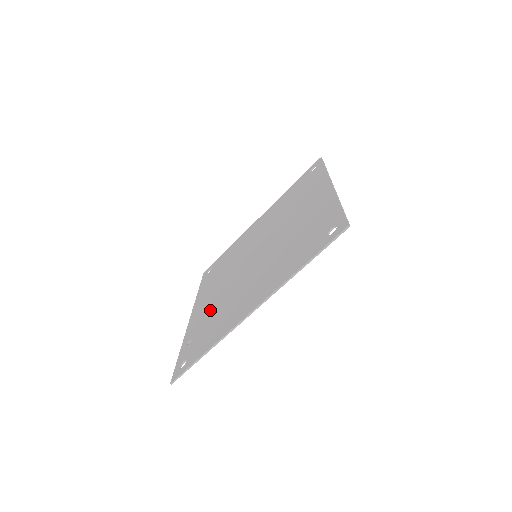
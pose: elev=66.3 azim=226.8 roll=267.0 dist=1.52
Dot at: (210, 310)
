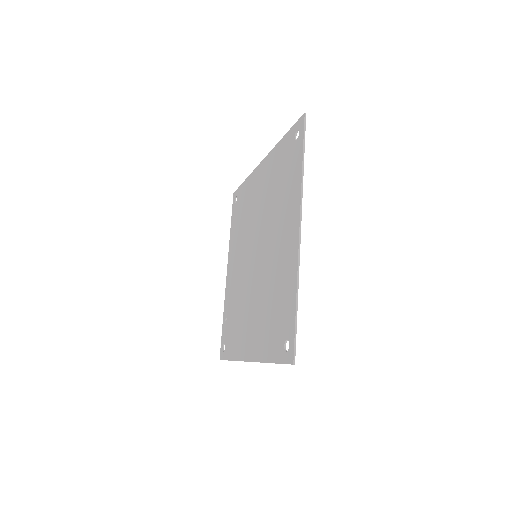
Dot at: (234, 294)
